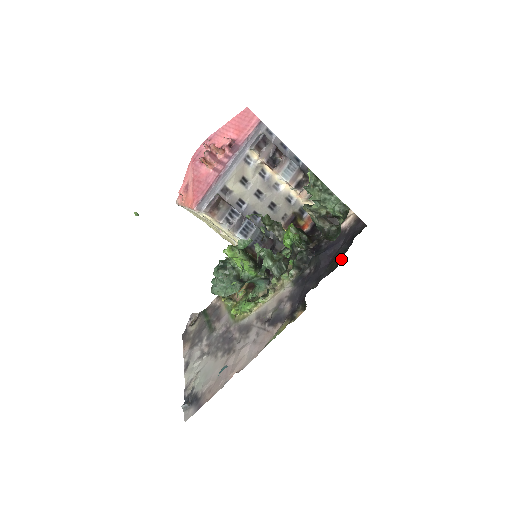
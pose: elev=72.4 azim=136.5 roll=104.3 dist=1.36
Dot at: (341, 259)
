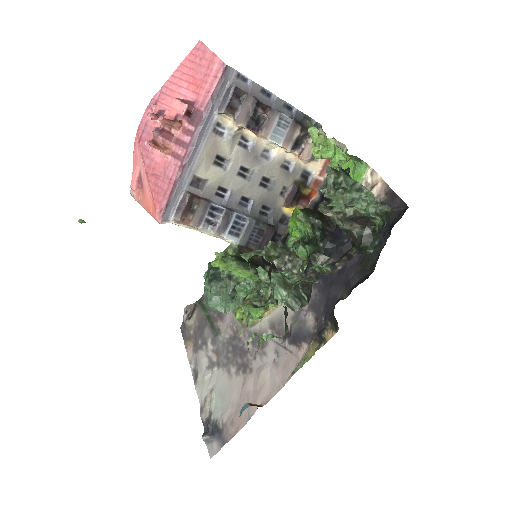
Dot at: (377, 259)
